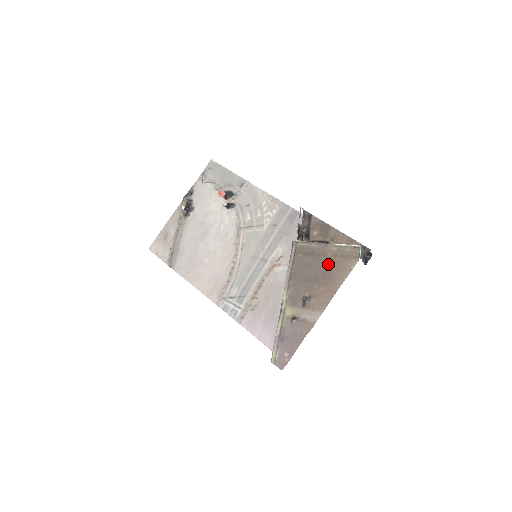
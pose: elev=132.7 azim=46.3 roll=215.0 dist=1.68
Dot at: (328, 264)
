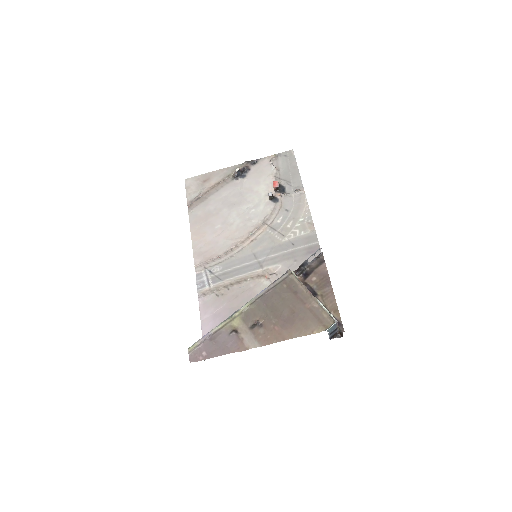
Dot at: (299, 312)
